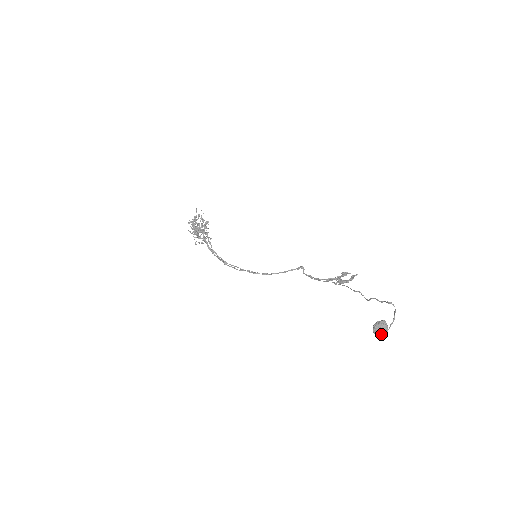
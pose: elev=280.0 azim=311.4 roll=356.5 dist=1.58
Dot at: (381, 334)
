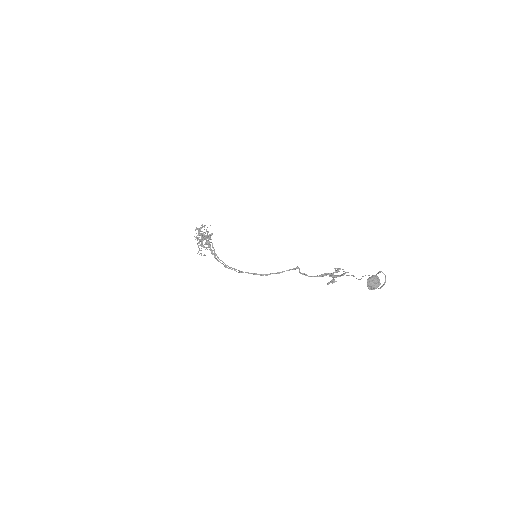
Dot at: (374, 288)
